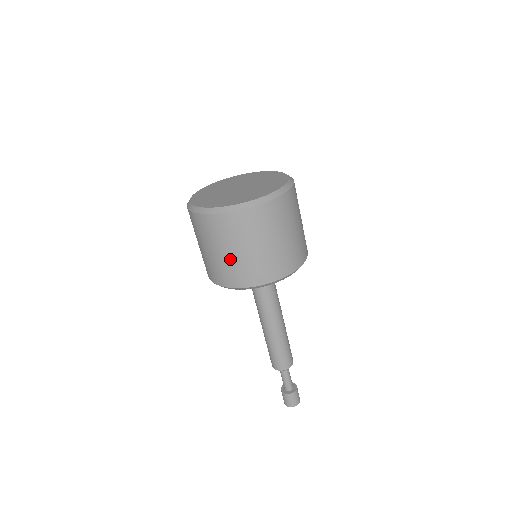
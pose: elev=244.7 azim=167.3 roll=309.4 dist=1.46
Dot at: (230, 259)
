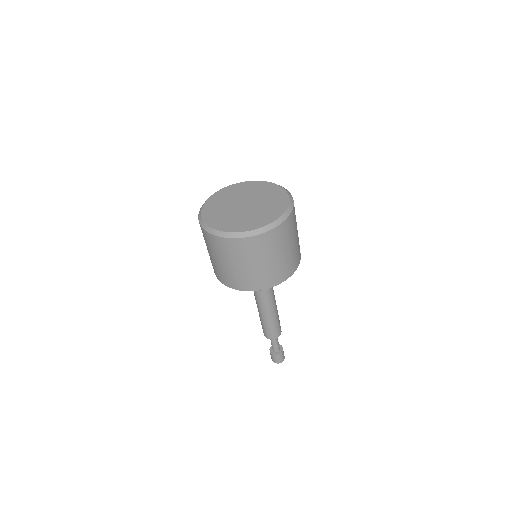
Dot at: (246, 271)
